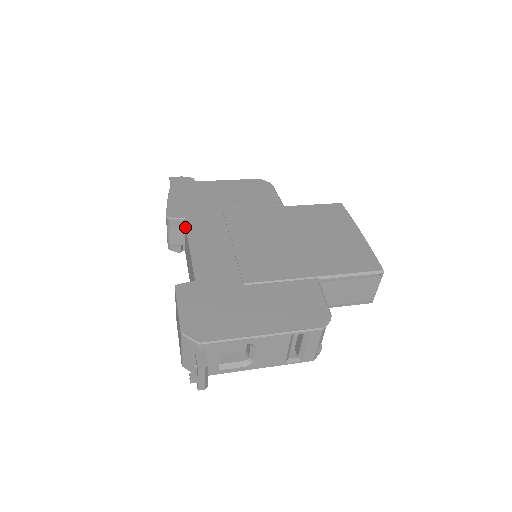
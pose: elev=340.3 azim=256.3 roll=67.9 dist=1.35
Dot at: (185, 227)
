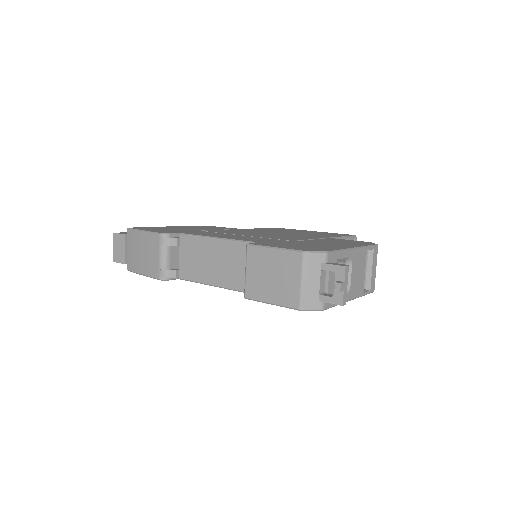
Dot at: (188, 237)
